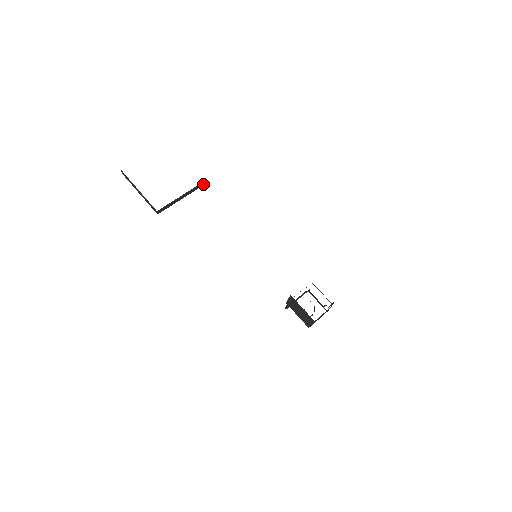
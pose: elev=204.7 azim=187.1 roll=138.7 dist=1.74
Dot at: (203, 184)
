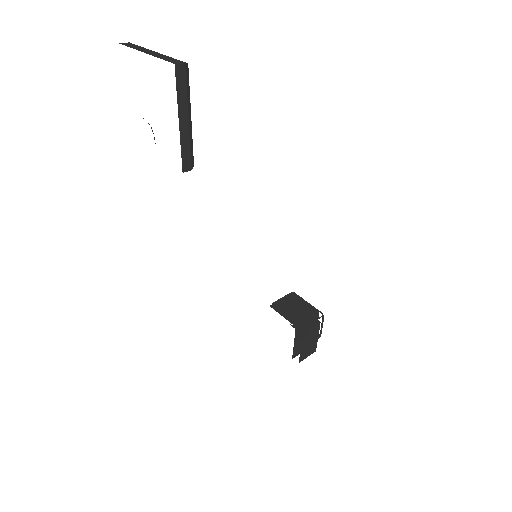
Dot at: (187, 168)
